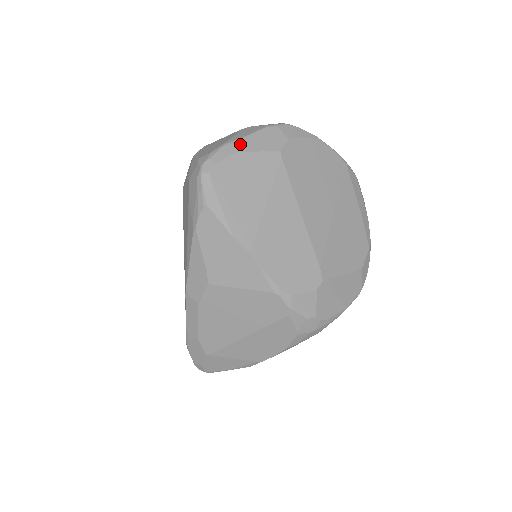
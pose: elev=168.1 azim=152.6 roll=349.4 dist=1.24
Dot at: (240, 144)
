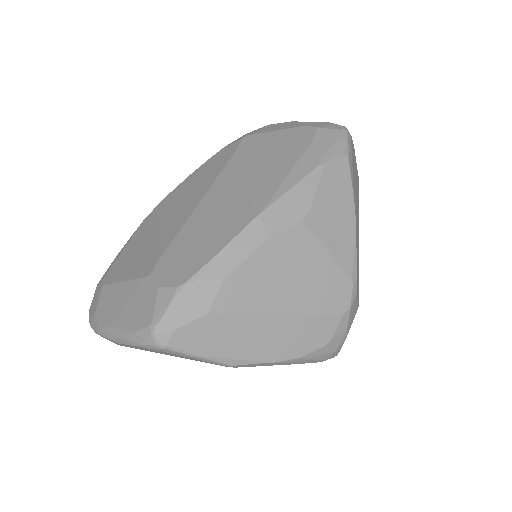
Dot at: occluded
